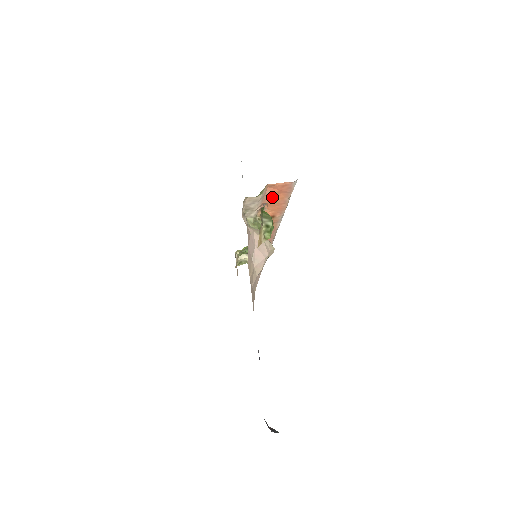
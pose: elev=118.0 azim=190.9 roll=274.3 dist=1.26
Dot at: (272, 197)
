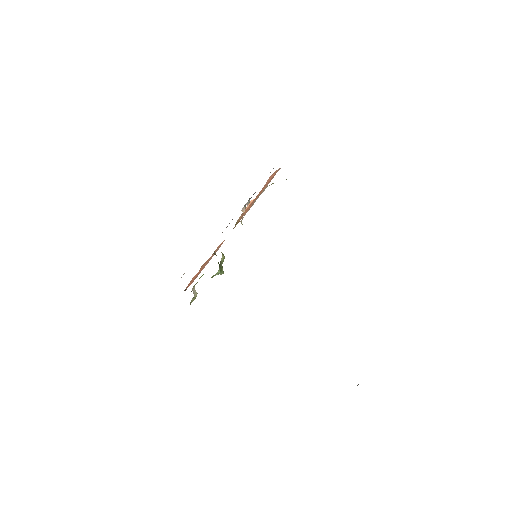
Dot at: occluded
